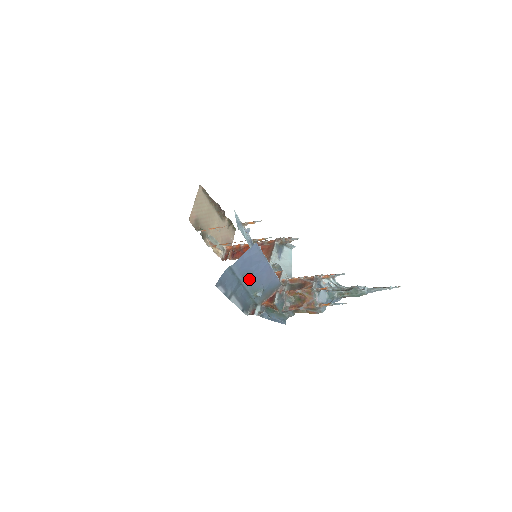
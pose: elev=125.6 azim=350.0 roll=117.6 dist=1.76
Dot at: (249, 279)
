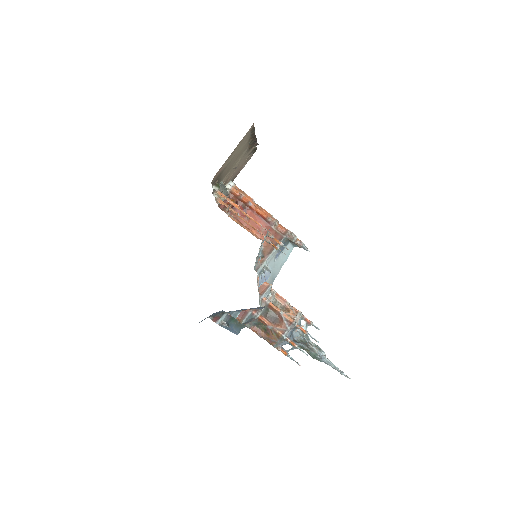
Dot at: occluded
